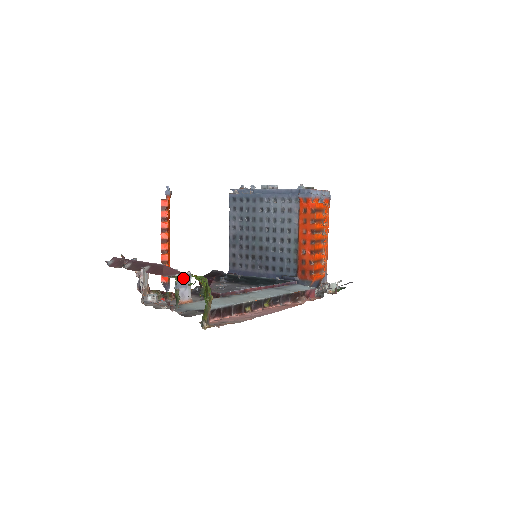
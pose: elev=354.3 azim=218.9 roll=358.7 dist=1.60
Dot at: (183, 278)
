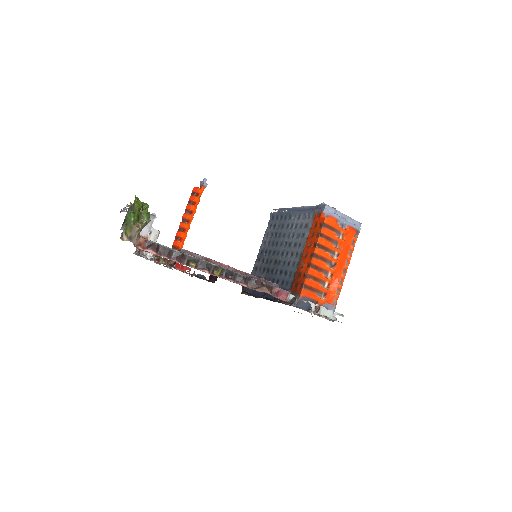
Dot at: occluded
